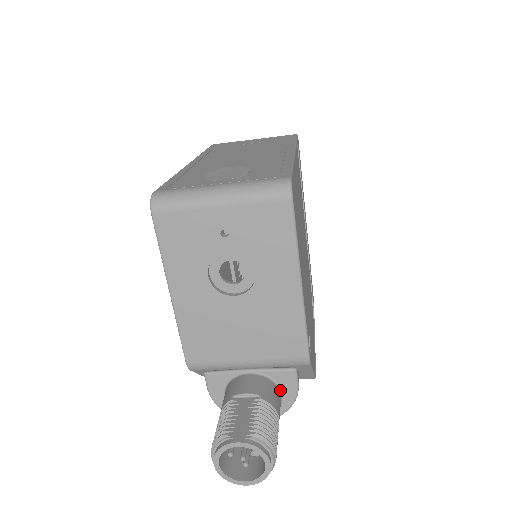
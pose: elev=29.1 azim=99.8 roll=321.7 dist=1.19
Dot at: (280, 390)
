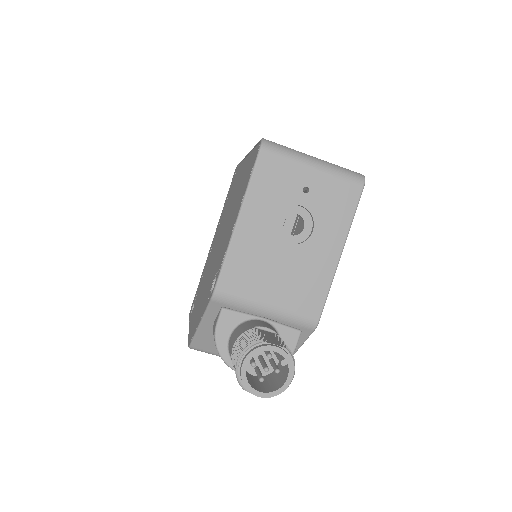
Dot at: occluded
